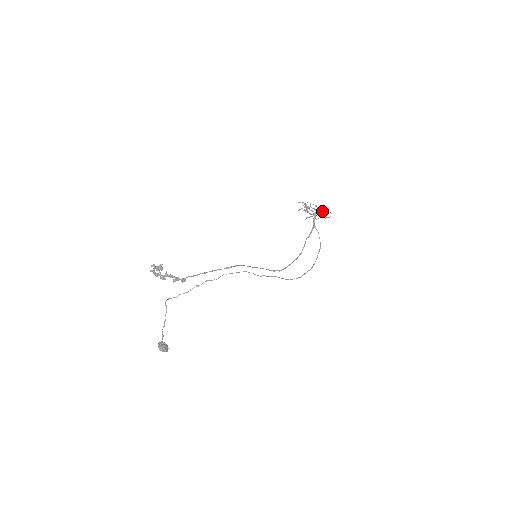
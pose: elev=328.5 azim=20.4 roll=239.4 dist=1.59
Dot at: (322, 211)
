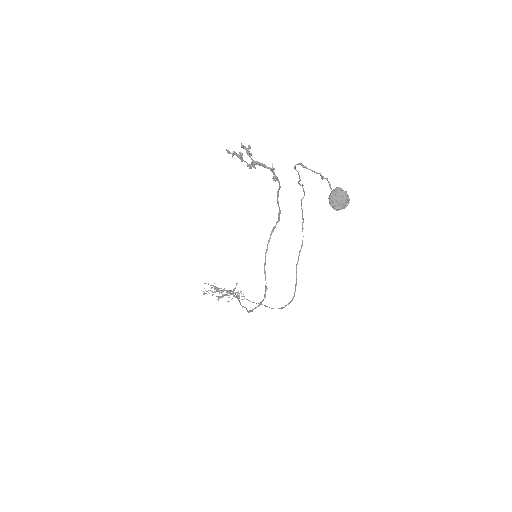
Dot at: (229, 295)
